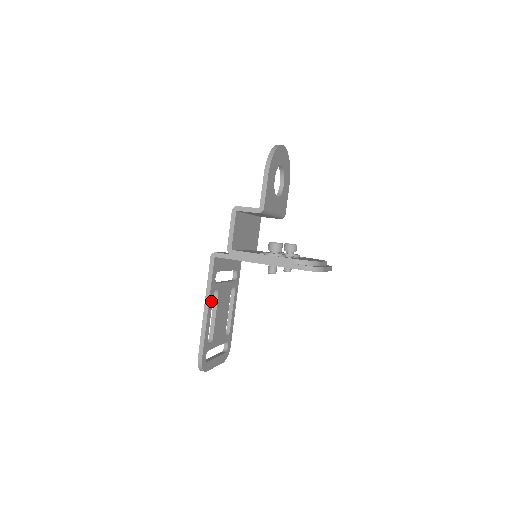
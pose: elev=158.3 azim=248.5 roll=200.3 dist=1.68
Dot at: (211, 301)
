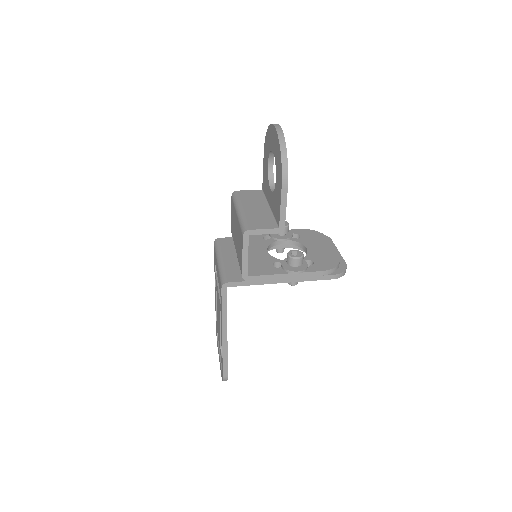
Dot at: occluded
